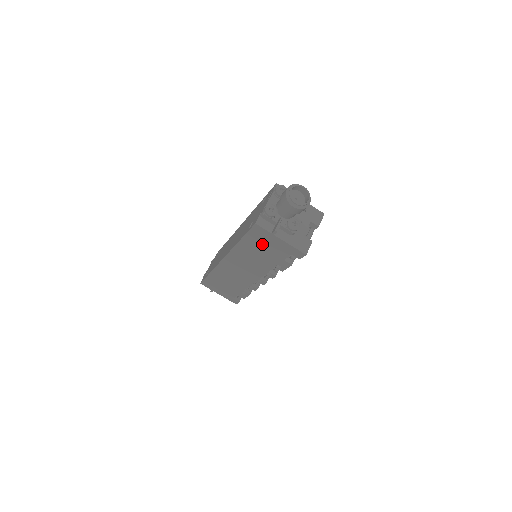
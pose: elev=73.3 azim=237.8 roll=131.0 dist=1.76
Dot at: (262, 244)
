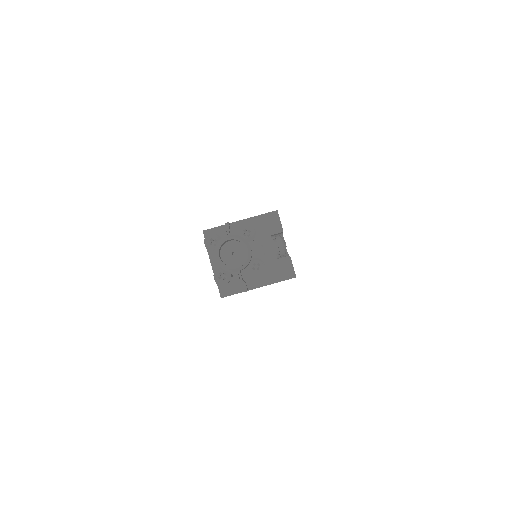
Dot at: occluded
